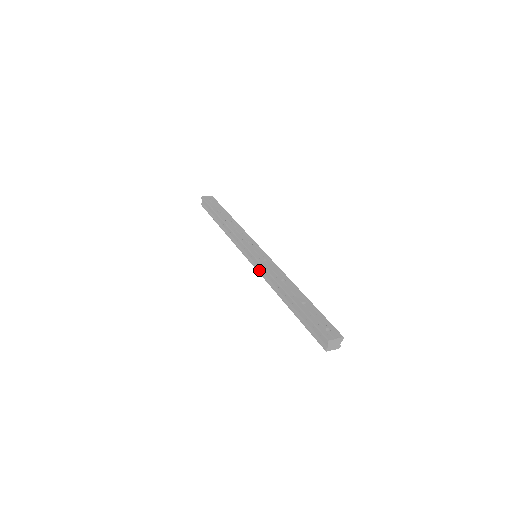
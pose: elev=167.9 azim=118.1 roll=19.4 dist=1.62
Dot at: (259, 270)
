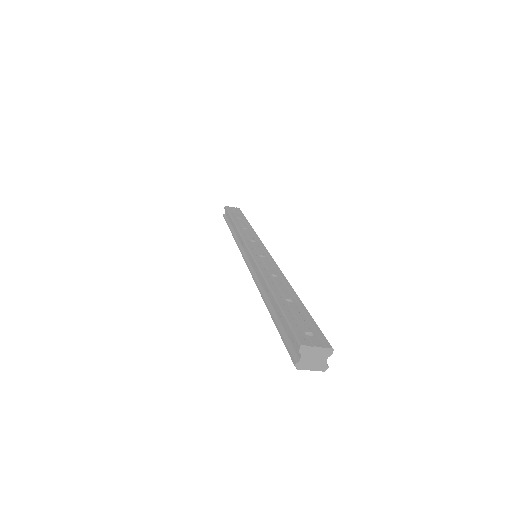
Dot at: (251, 268)
